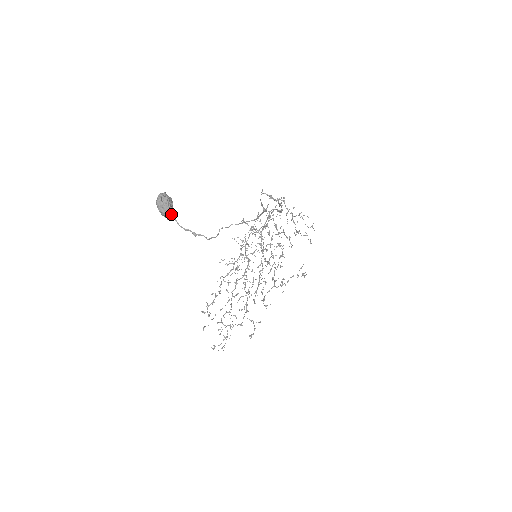
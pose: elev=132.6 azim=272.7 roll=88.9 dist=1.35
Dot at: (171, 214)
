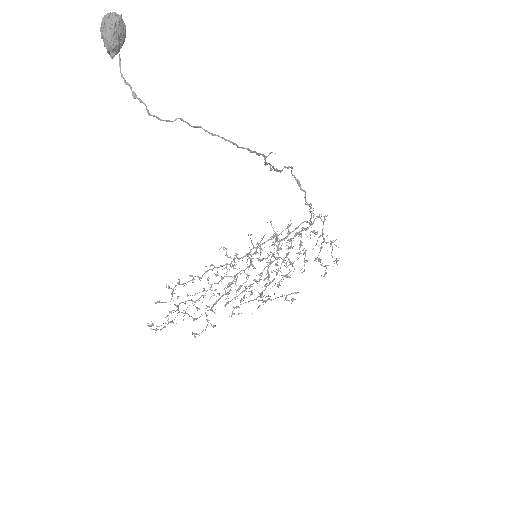
Dot at: (113, 45)
